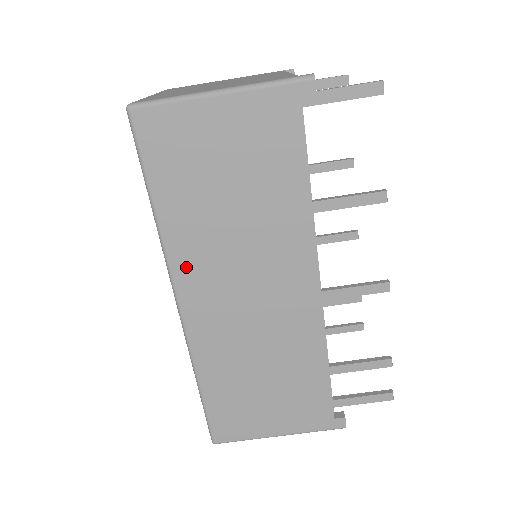
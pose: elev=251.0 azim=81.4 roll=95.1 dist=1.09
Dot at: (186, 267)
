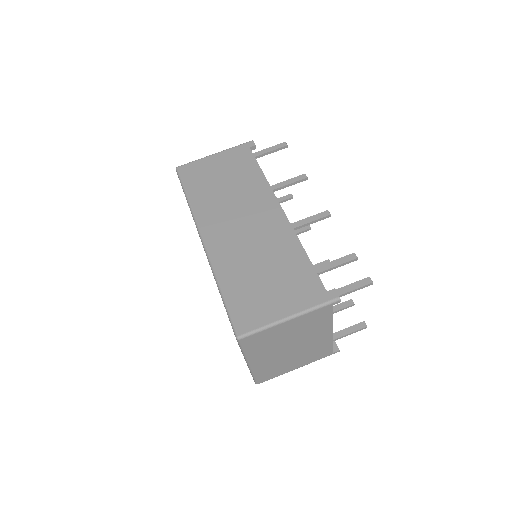
Dot at: (205, 219)
